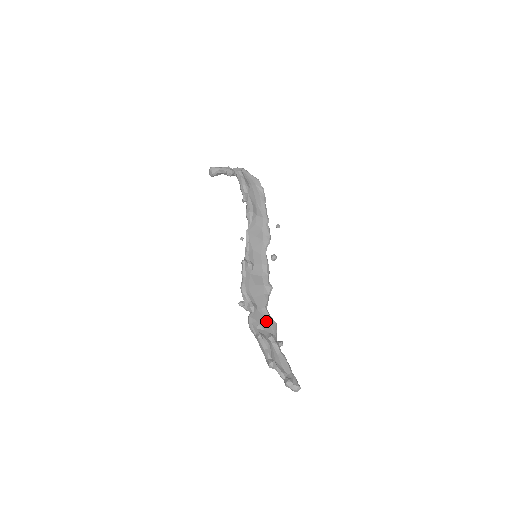
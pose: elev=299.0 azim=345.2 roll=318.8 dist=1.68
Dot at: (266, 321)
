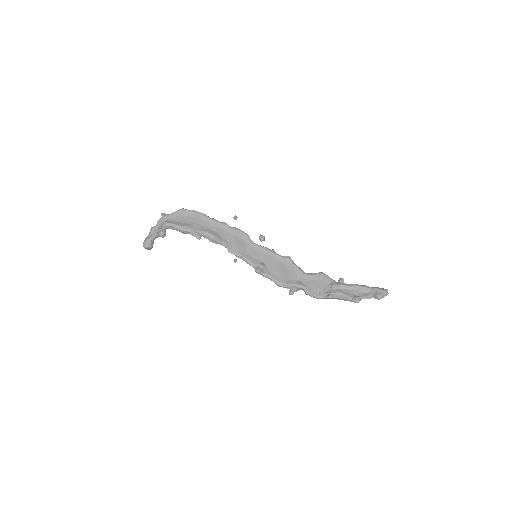
Dot at: (316, 281)
